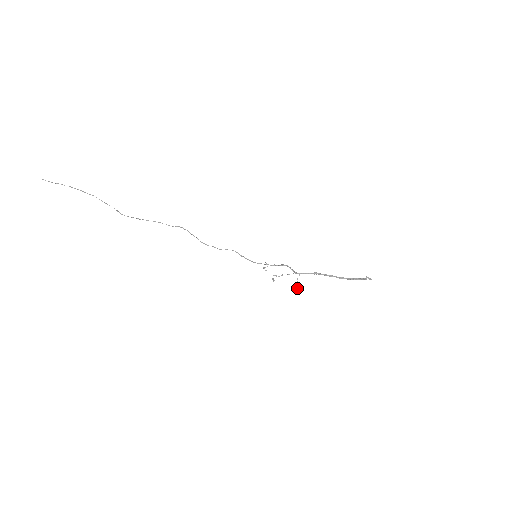
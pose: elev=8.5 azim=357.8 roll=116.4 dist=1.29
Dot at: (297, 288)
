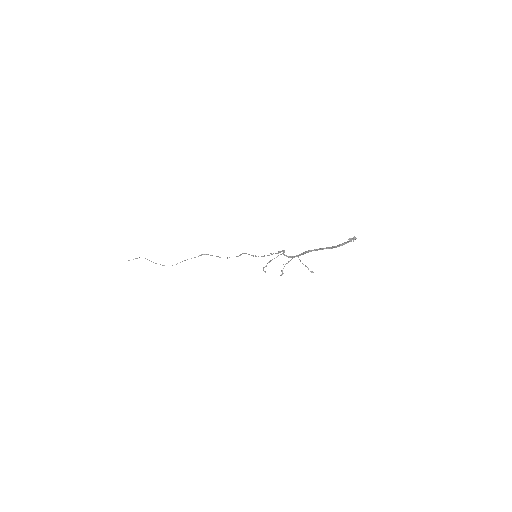
Dot at: (308, 269)
